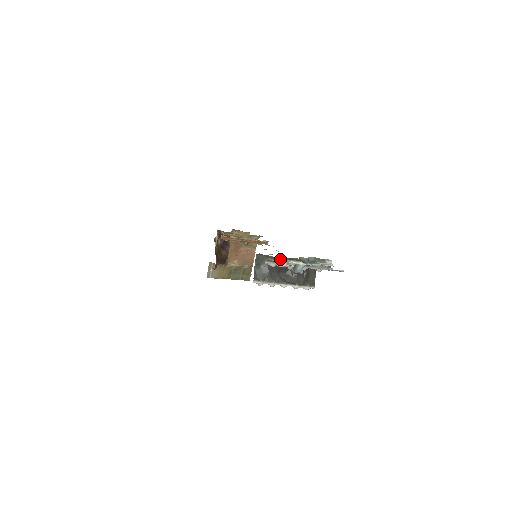
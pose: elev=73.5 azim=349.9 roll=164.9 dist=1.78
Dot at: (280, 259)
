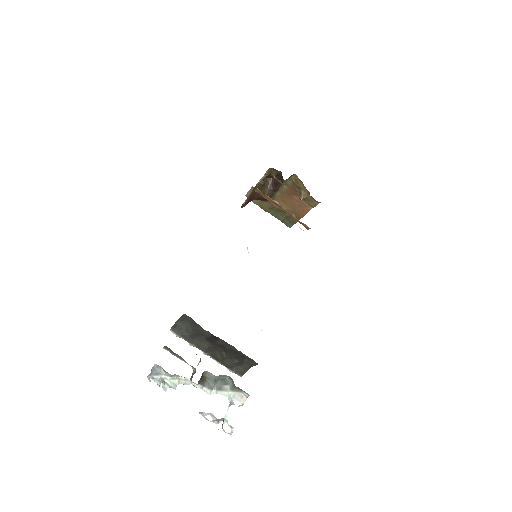
Dot at: occluded
